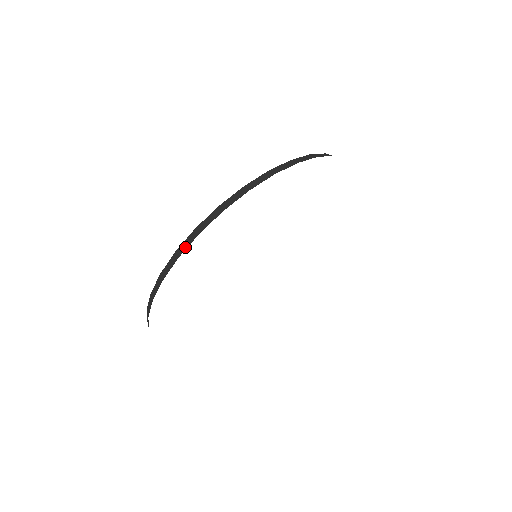
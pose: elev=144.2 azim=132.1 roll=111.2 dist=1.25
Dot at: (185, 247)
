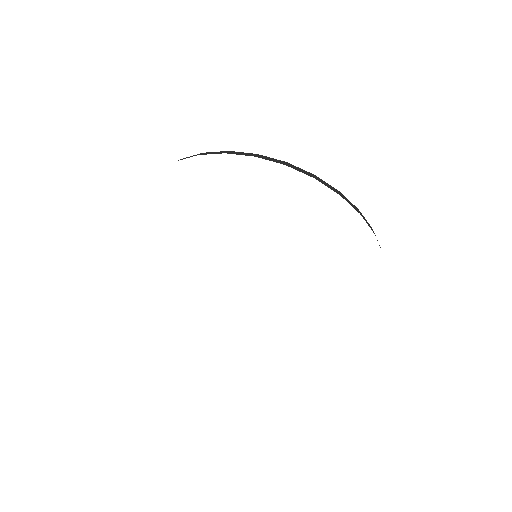
Dot at: occluded
